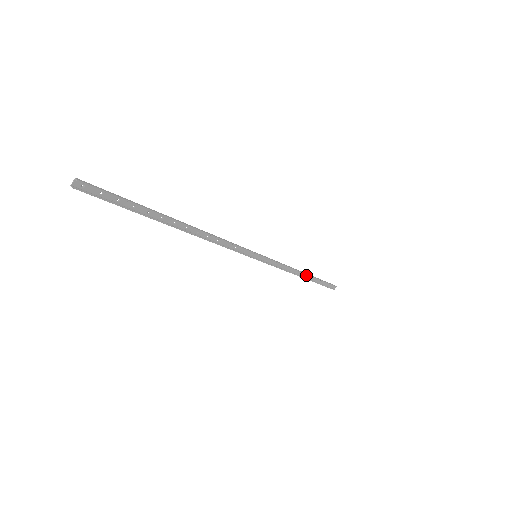
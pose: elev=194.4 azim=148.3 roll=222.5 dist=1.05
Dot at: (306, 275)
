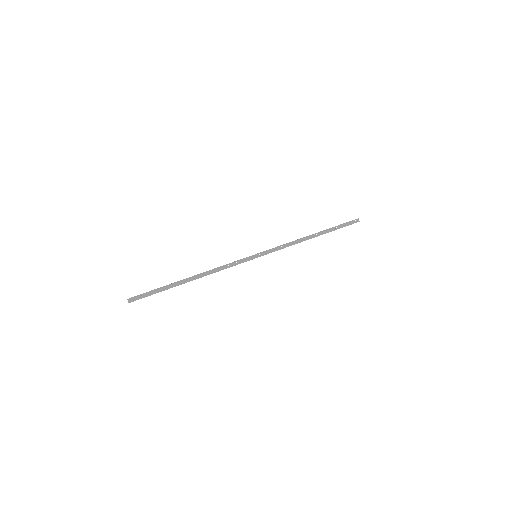
Dot at: (315, 234)
